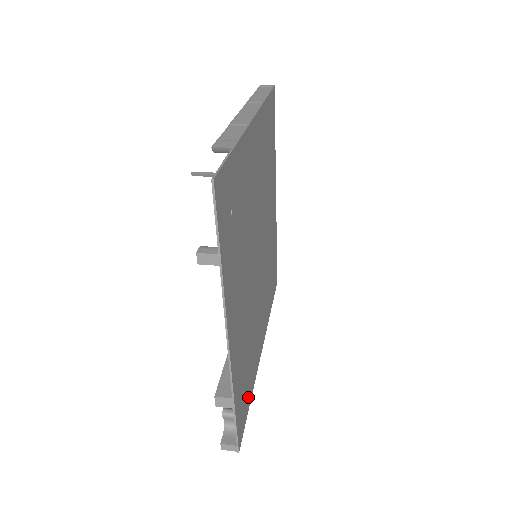
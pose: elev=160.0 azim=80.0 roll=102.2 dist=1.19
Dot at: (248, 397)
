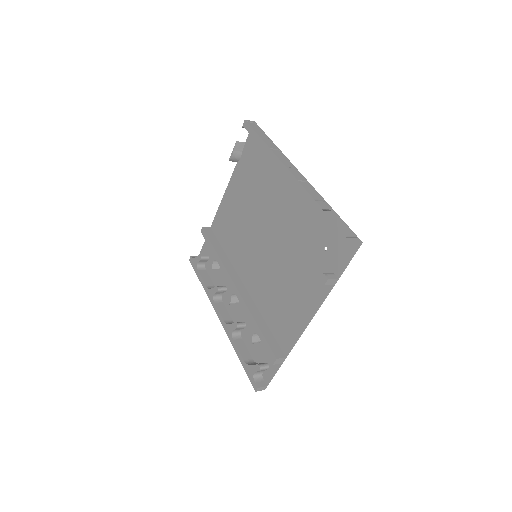
Dot at: (253, 354)
